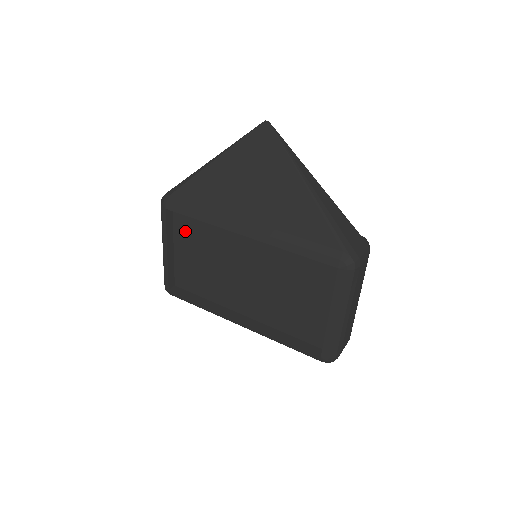
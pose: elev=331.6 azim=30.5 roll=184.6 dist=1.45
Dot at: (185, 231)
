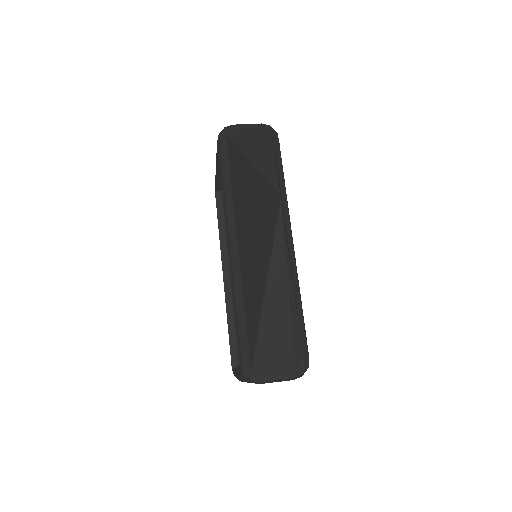
Dot at: occluded
